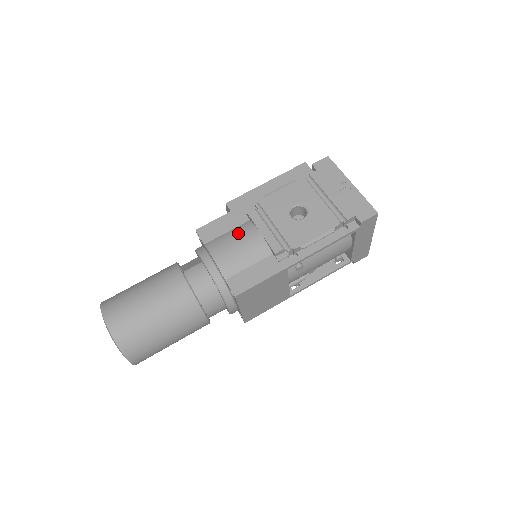
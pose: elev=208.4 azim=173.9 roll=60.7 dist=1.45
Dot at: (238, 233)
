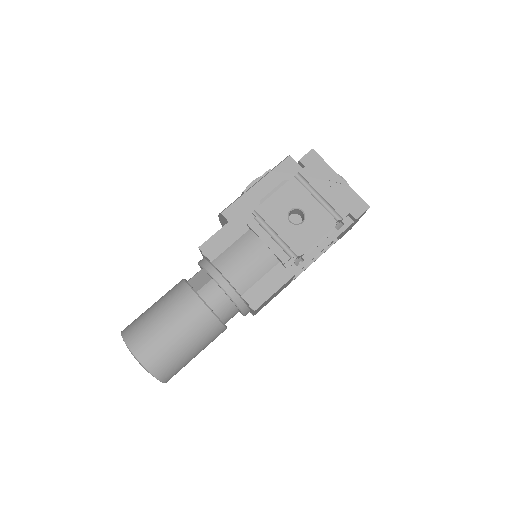
Dot at: (243, 246)
